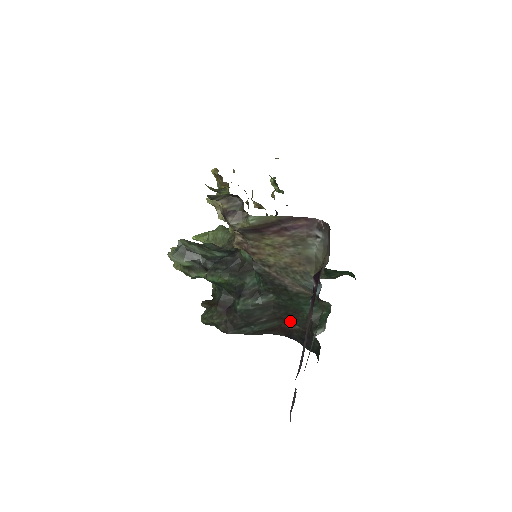
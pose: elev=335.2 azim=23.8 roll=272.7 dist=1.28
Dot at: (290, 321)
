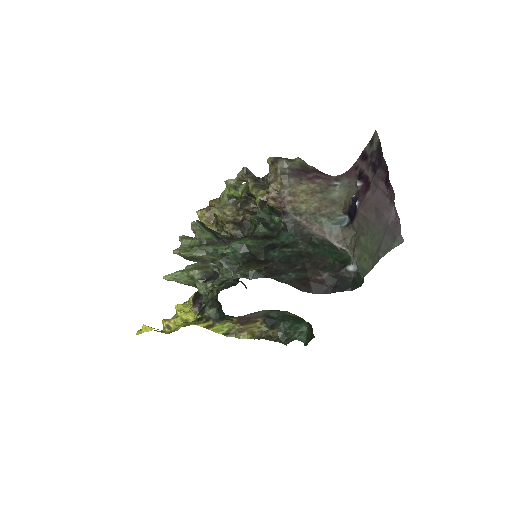
Dot at: (319, 270)
